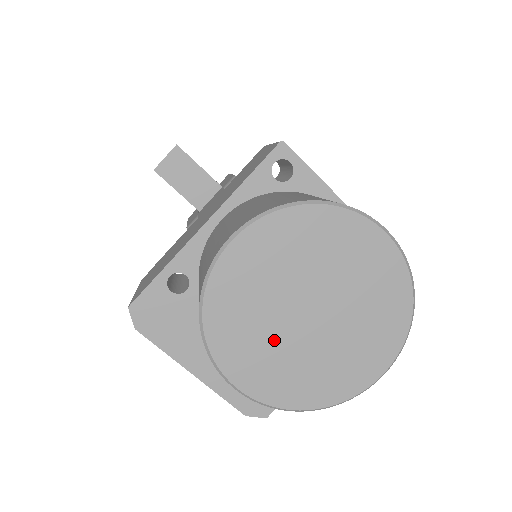
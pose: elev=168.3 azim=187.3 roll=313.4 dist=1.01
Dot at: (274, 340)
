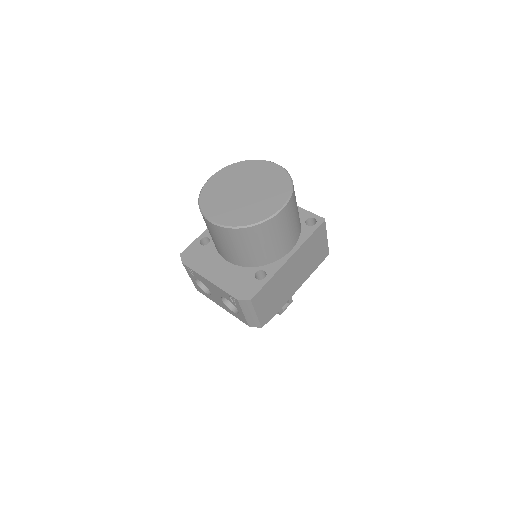
Dot at: (229, 202)
